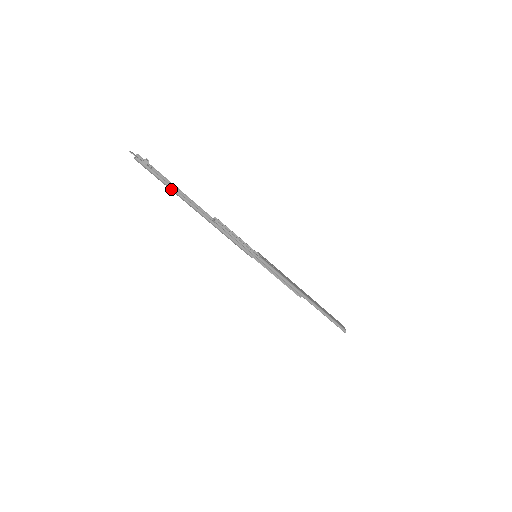
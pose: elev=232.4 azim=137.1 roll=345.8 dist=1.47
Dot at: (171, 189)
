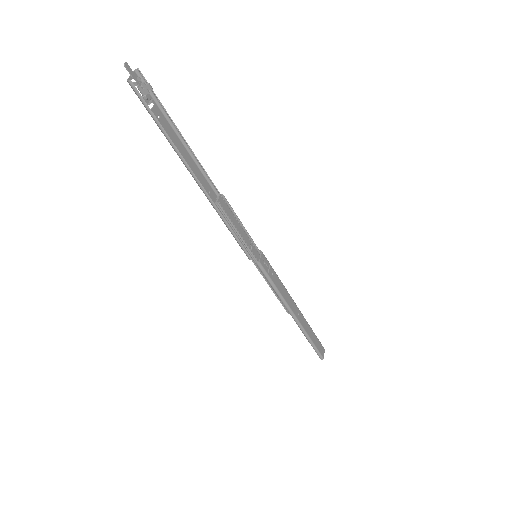
Dot at: (170, 143)
